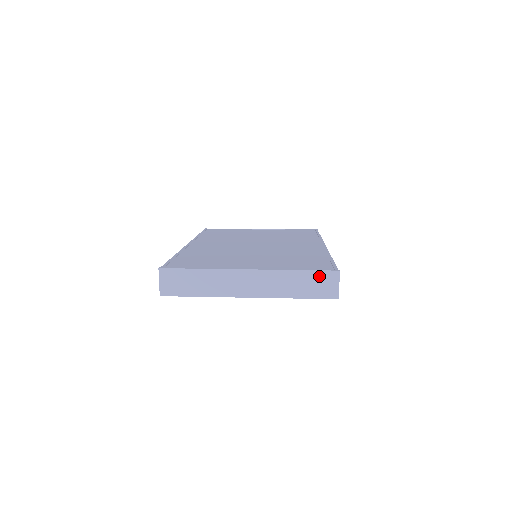
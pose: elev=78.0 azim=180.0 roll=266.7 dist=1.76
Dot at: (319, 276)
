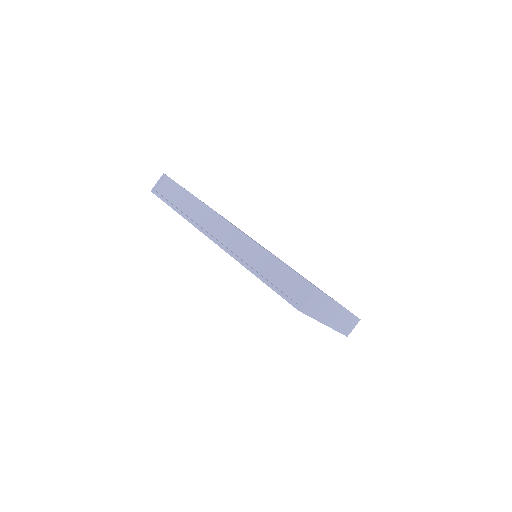
Dot at: (354, 320)
